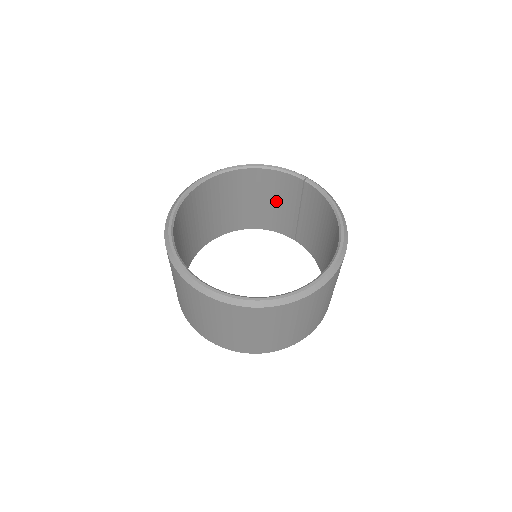
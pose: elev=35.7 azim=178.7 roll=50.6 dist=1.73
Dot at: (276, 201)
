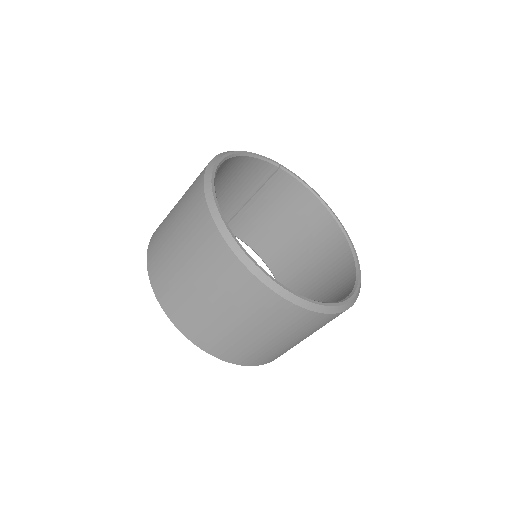
Dot at: (229, 190)
